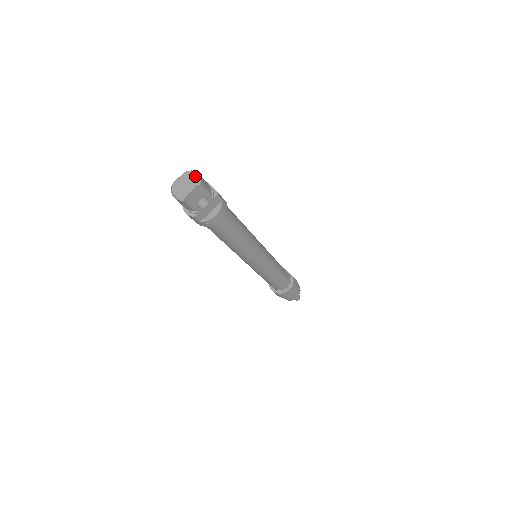
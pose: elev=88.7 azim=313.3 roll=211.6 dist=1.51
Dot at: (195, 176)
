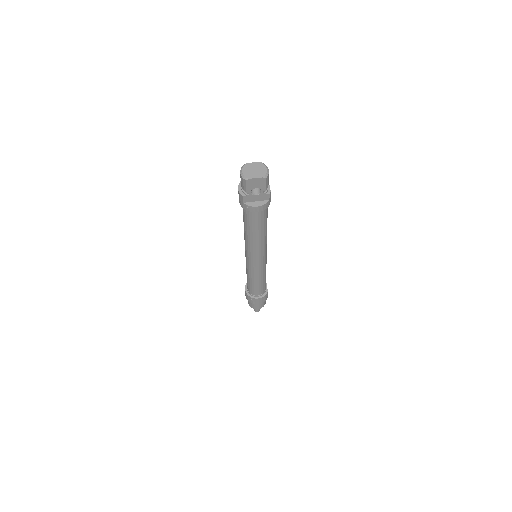
Dot at: (266, 170)
